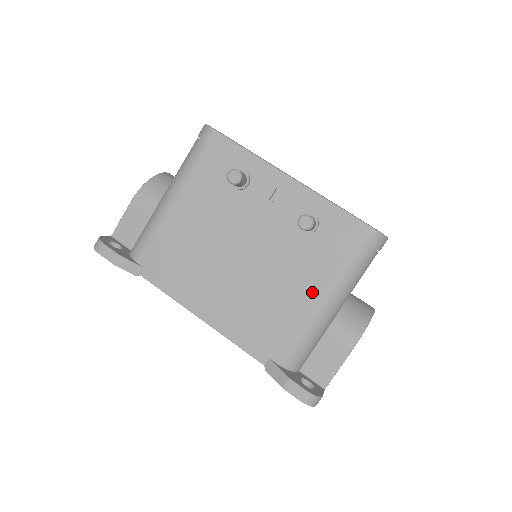
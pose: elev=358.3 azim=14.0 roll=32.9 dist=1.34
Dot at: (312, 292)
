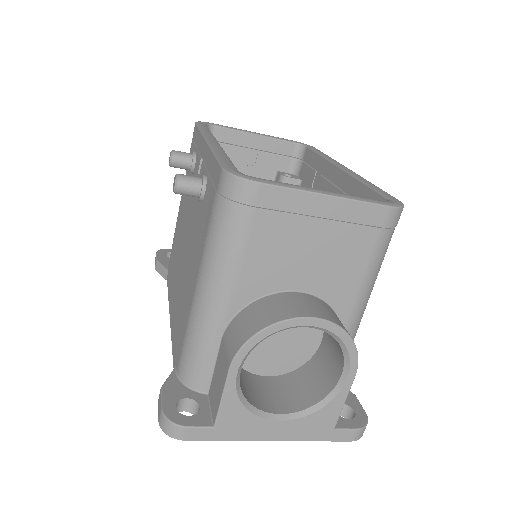
Dot at: (195, 275)
